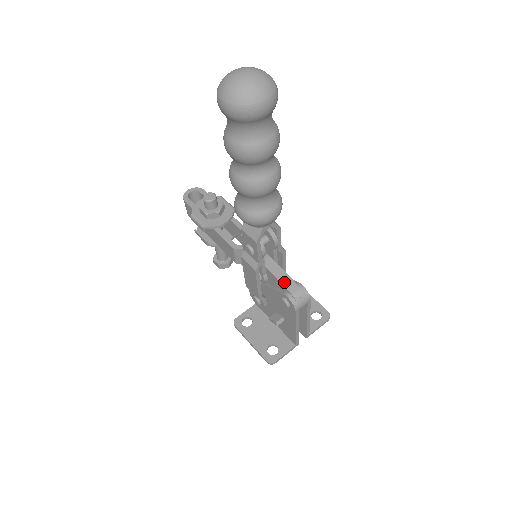
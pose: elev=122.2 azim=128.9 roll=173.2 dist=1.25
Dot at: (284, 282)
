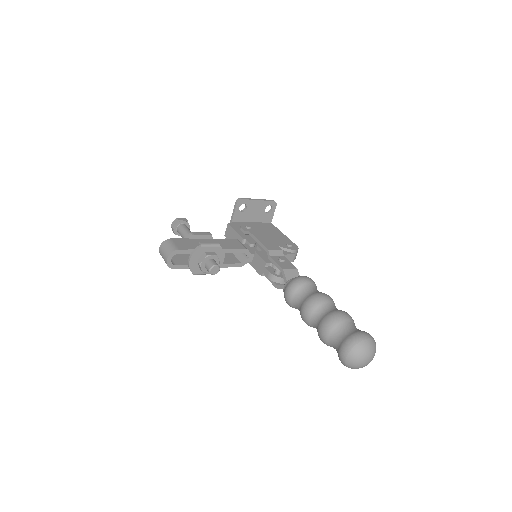
Dot at: occluded
